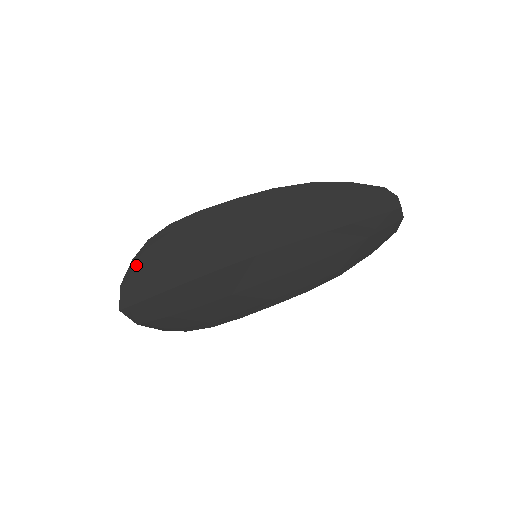
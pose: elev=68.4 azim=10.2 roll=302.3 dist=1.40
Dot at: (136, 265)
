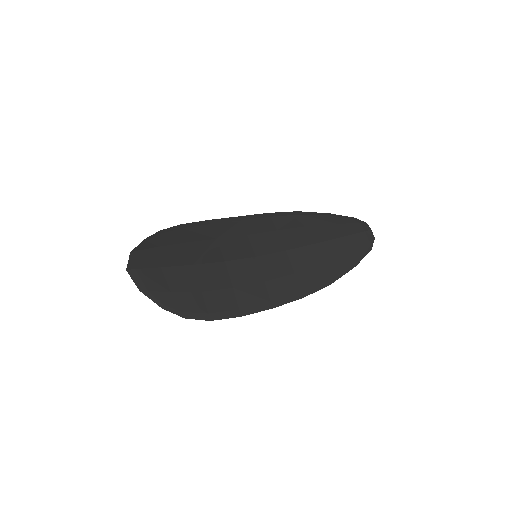
Dot at: (147, 242)
